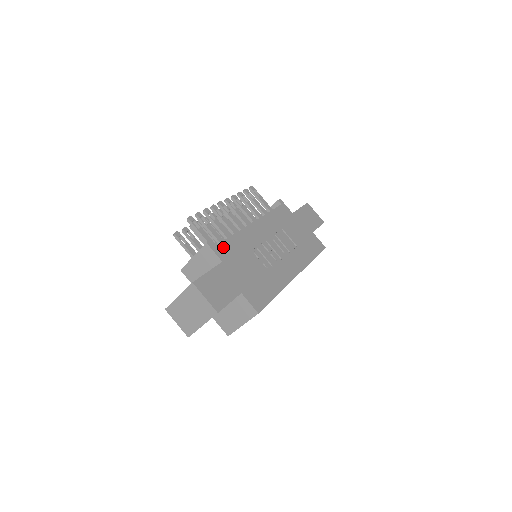
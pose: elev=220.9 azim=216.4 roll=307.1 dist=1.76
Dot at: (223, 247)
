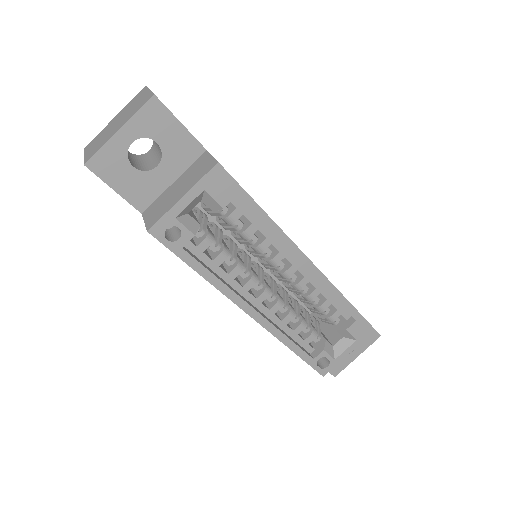
Dot at: occluded
